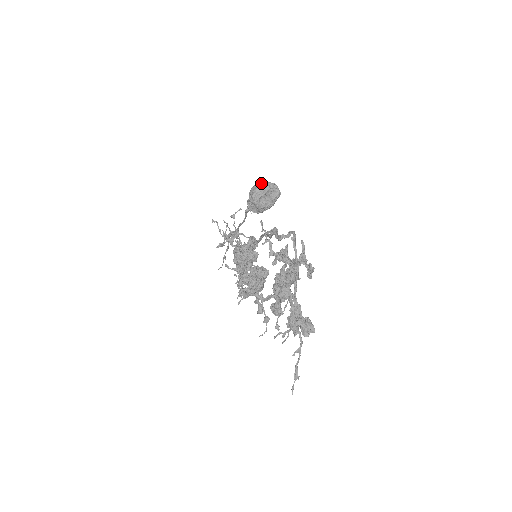
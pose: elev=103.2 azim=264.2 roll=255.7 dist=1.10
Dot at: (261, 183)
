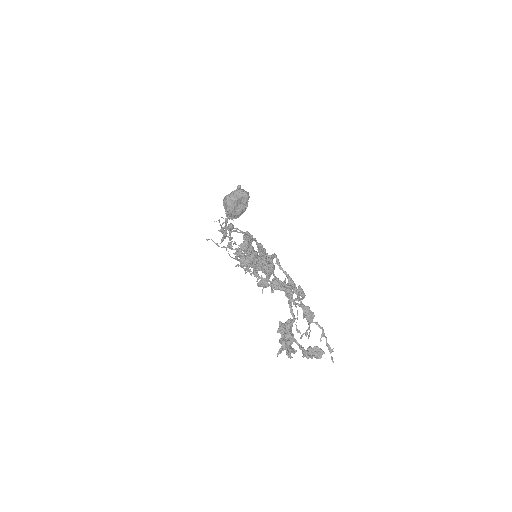
Dot at: (228, 196)
